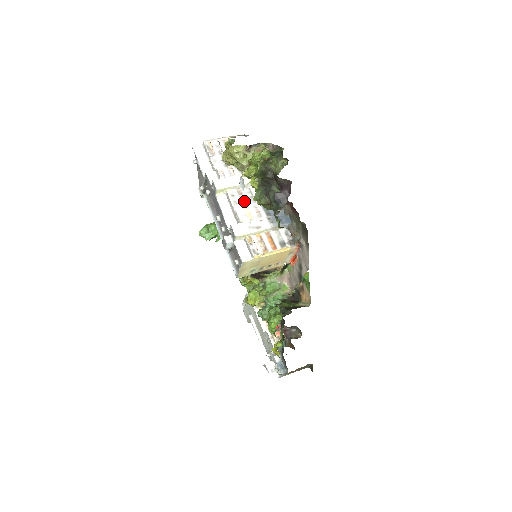
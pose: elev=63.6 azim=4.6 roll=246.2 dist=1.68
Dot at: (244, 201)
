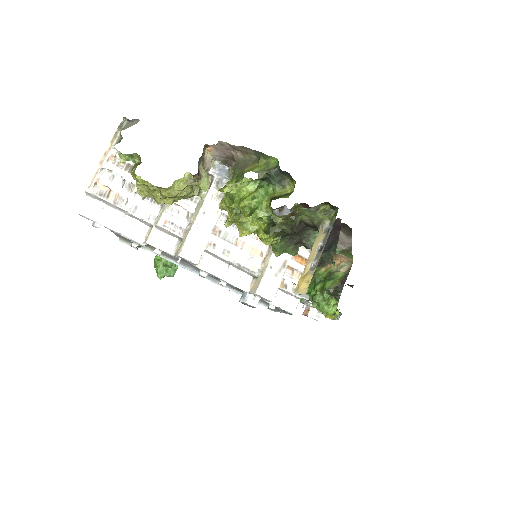
Dot at: (232, 239)
